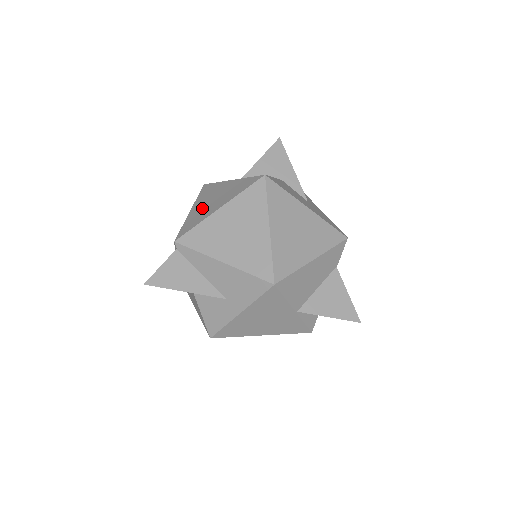
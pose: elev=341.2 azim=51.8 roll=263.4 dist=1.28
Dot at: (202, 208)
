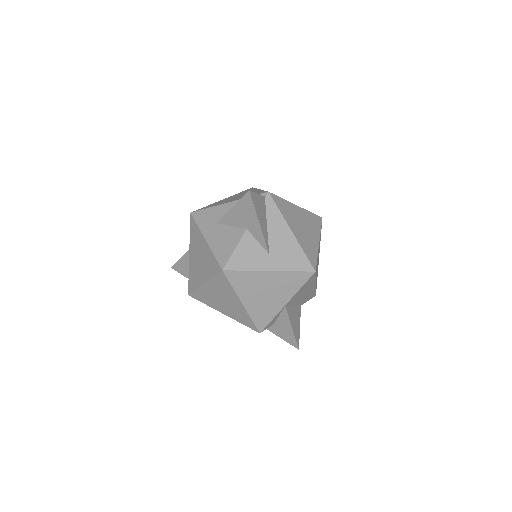
Dot at: occluded
